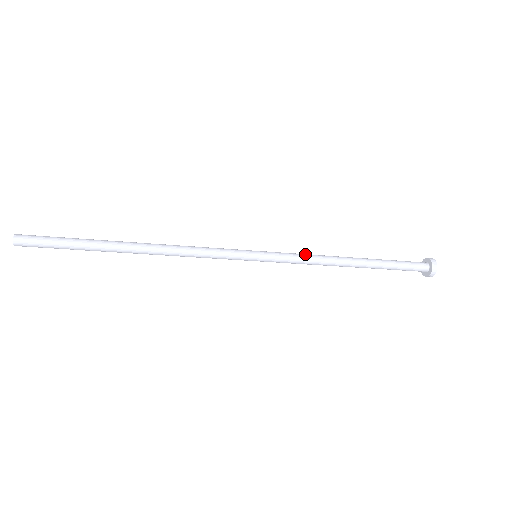
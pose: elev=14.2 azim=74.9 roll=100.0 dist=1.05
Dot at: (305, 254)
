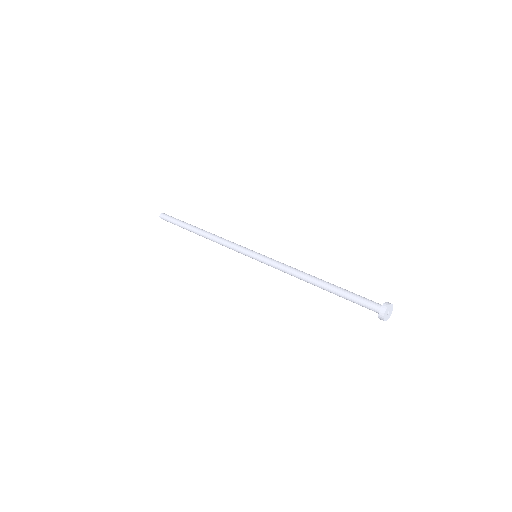
Dot at: (282, 268)
